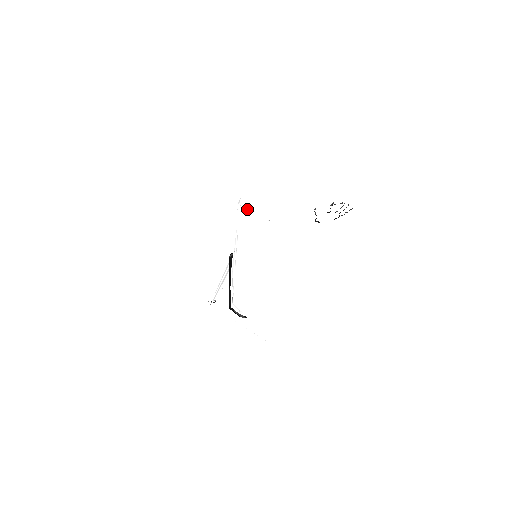
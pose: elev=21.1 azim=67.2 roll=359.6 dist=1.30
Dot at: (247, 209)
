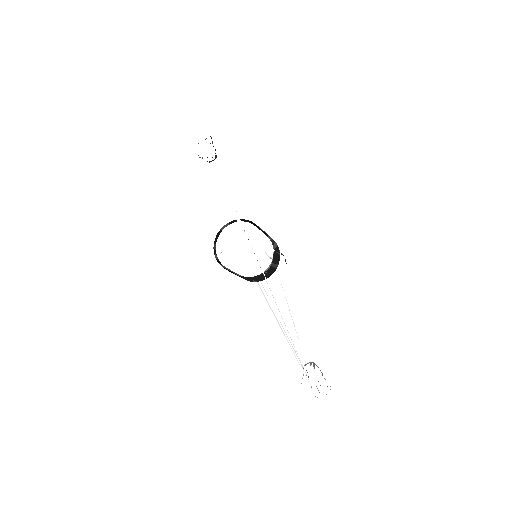
Dot at: occluded
